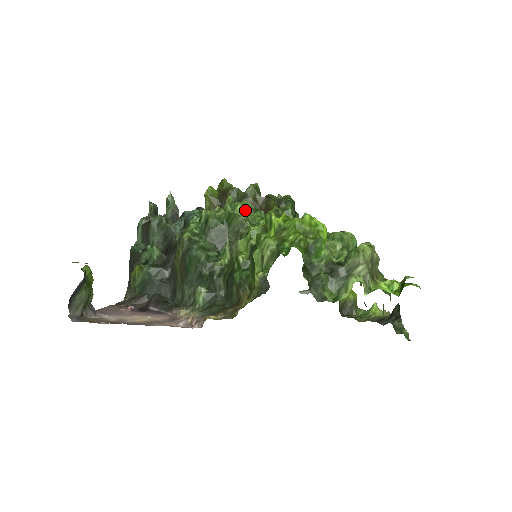
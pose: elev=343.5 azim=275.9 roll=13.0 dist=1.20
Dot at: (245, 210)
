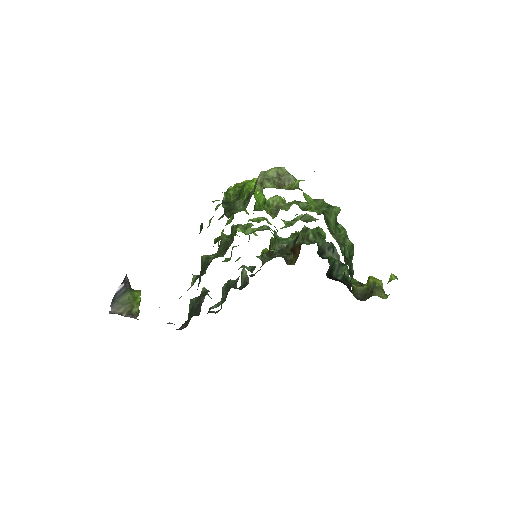
Dot at: (254, 230)
